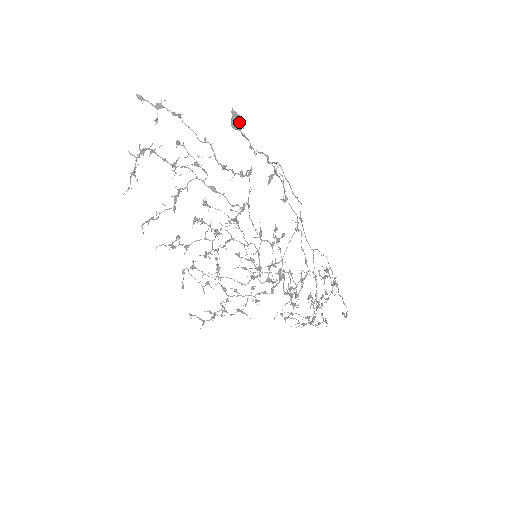
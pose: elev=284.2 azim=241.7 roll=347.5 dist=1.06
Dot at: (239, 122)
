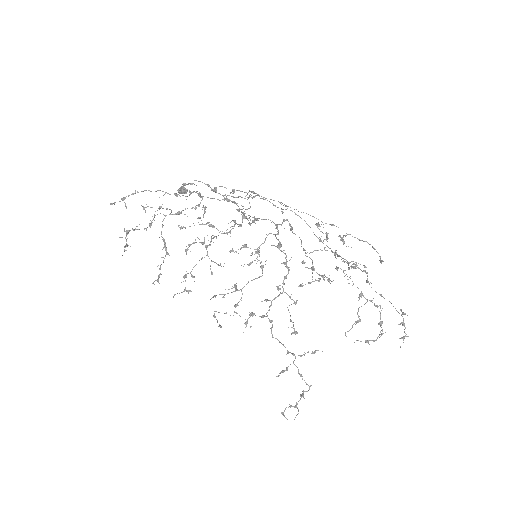
Dot at: (183, 189)
